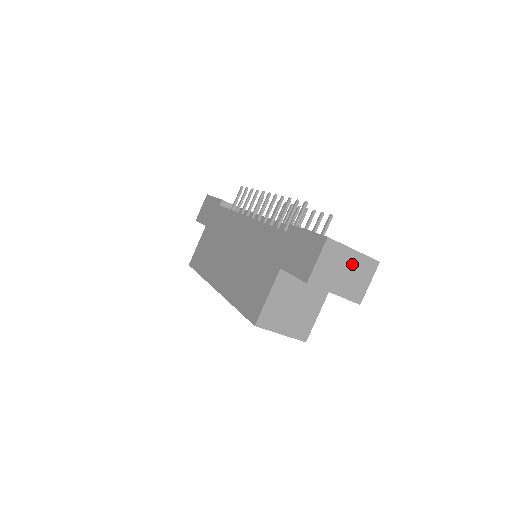
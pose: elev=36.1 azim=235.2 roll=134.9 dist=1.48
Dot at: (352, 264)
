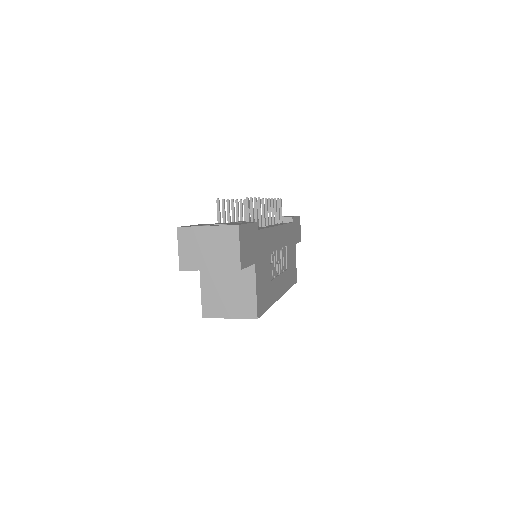
Dot at: (212, 239)
